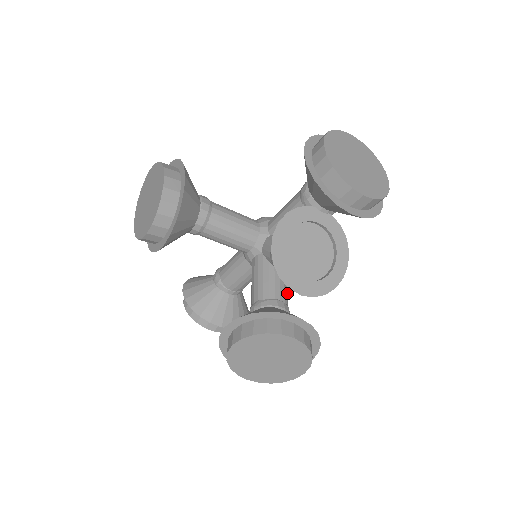
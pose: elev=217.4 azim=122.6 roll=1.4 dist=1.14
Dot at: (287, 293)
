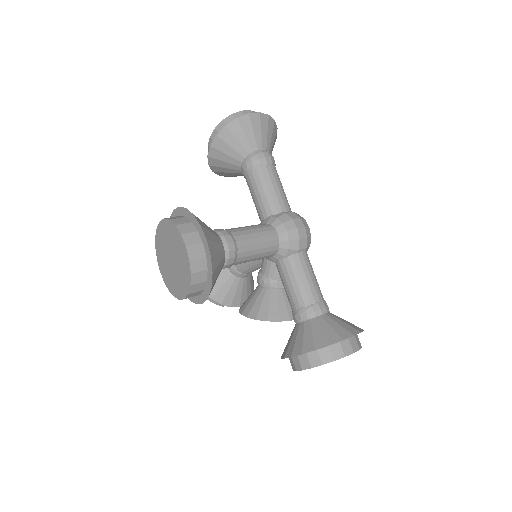
Dot at: occluded
